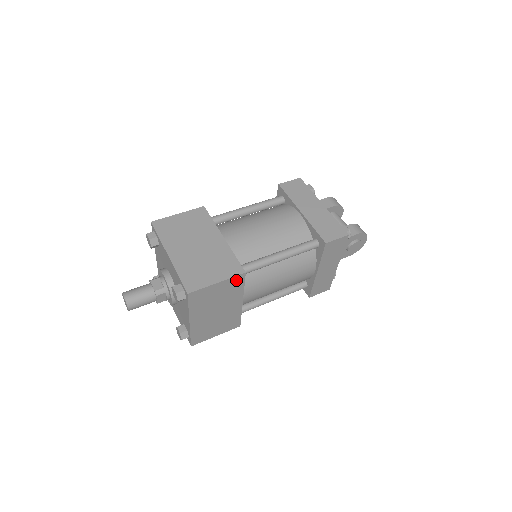
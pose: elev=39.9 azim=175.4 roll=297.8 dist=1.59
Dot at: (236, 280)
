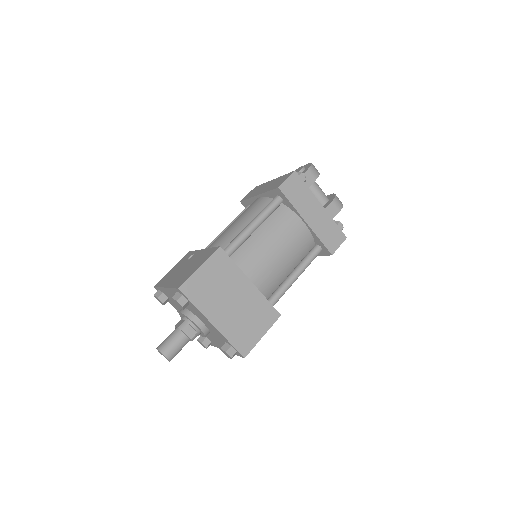
Dot at: occluded
